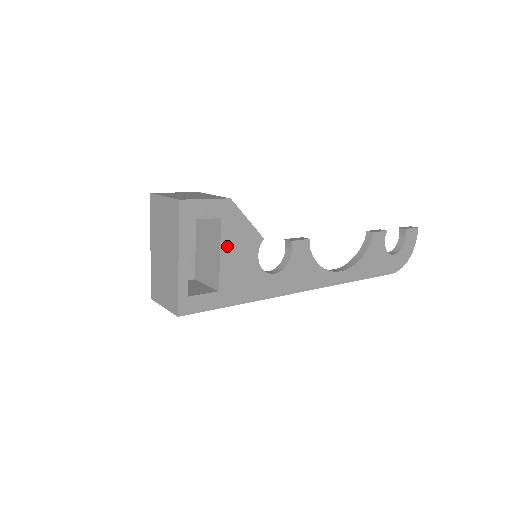
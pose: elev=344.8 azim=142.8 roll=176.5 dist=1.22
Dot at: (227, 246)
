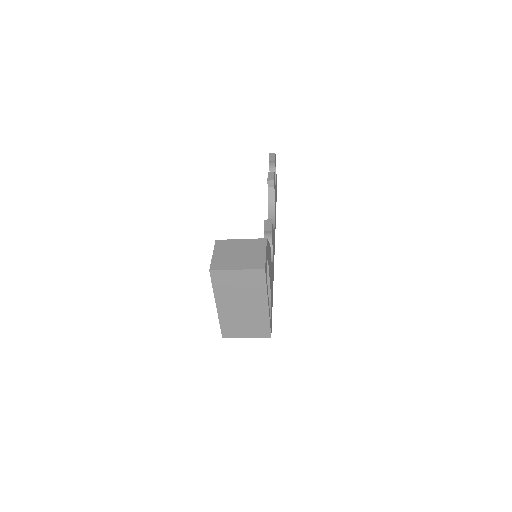
Dot at: (269, 270)
